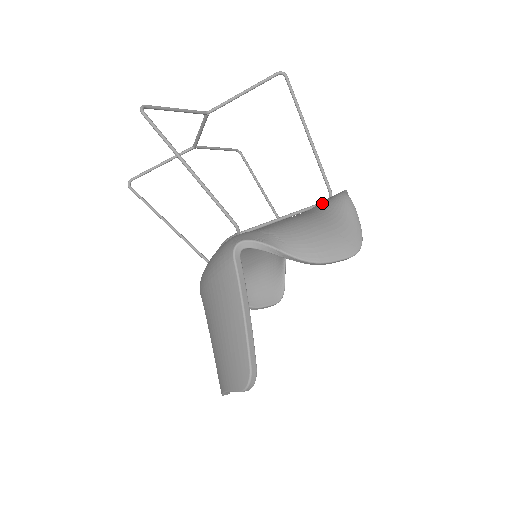
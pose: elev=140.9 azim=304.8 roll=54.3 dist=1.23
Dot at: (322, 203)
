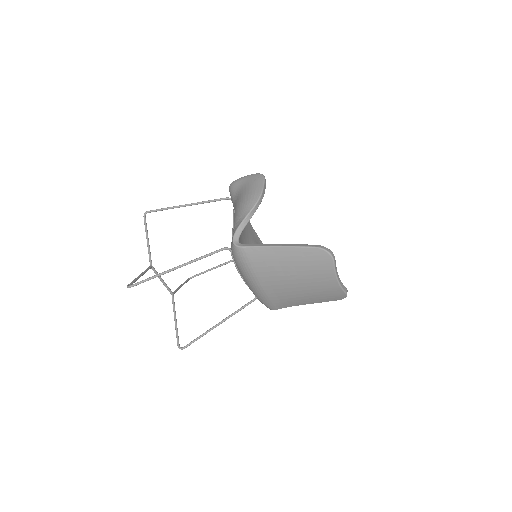
Dot at: occluded
